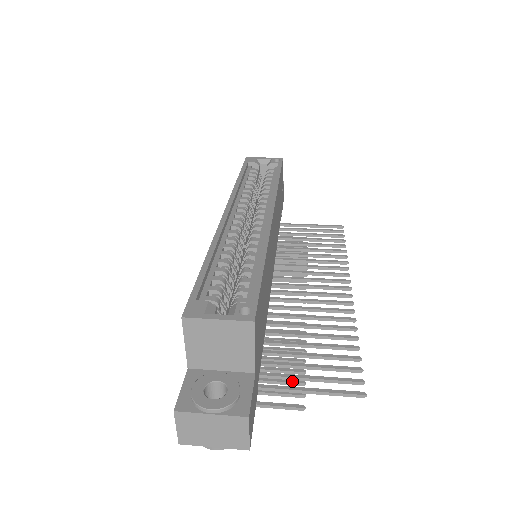
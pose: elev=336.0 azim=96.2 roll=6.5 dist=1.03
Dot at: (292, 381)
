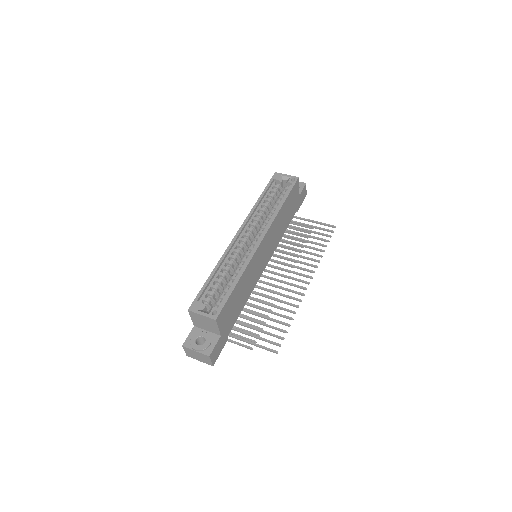
Dot at: (253, 333)
